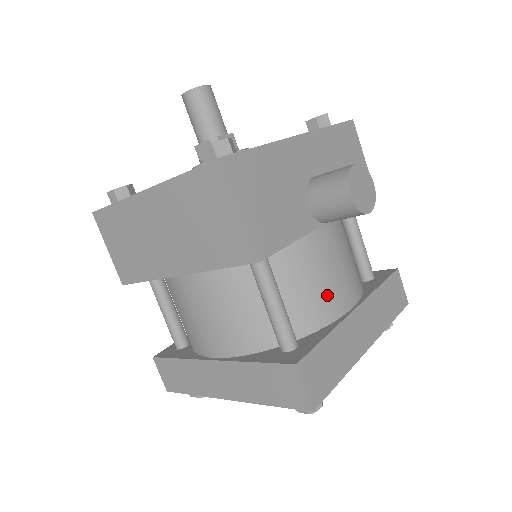
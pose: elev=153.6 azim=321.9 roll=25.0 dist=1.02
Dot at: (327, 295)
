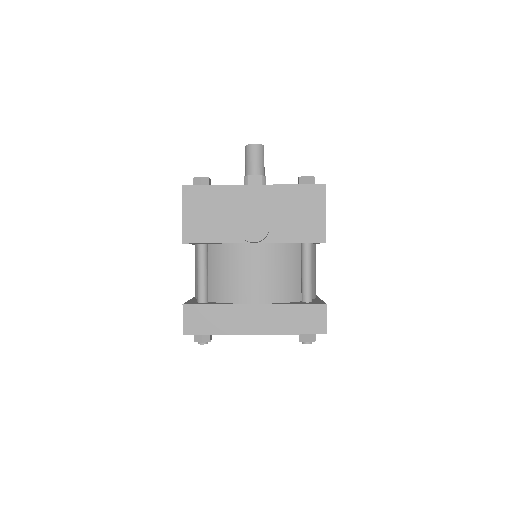
Dot at: (236, 286)
